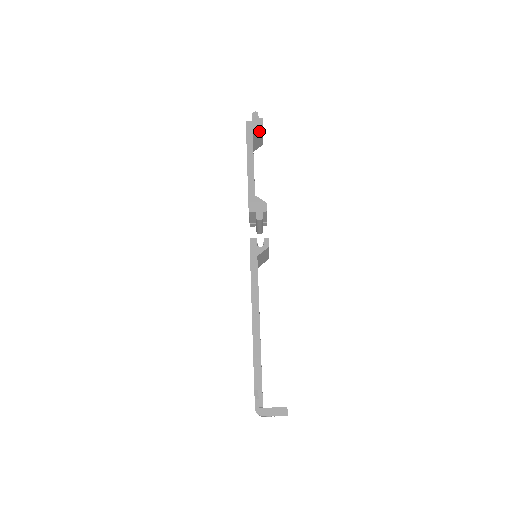
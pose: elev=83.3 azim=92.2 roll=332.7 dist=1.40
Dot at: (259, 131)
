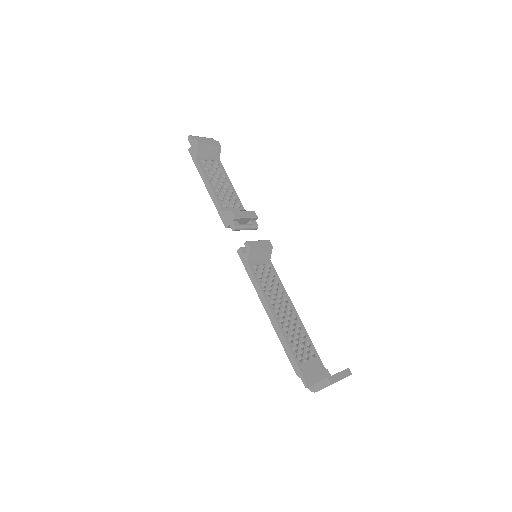
Dot at: (201, 149)
